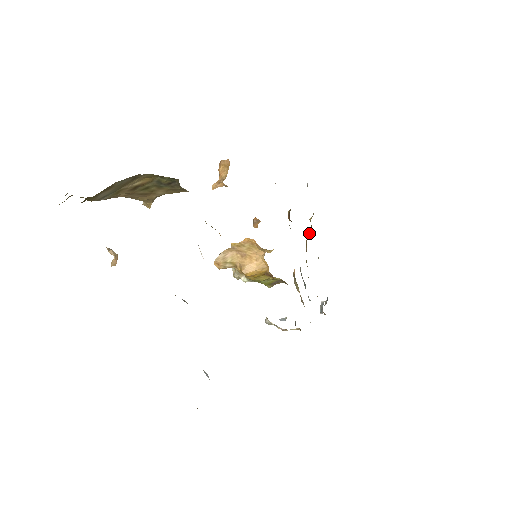
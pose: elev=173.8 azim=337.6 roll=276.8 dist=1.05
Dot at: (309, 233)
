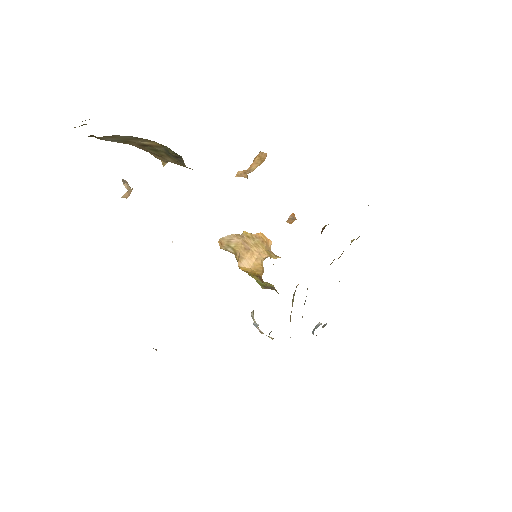
Dot at: occluded
